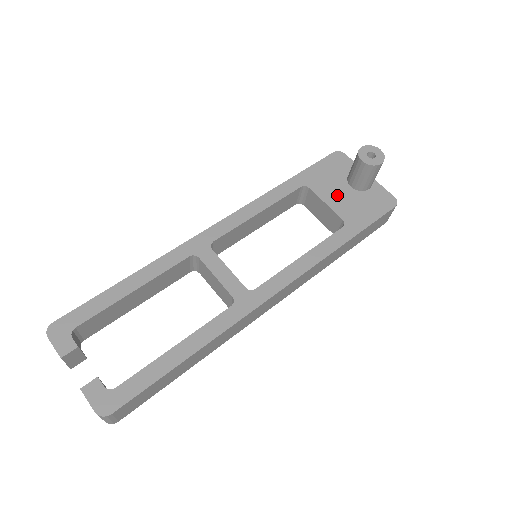
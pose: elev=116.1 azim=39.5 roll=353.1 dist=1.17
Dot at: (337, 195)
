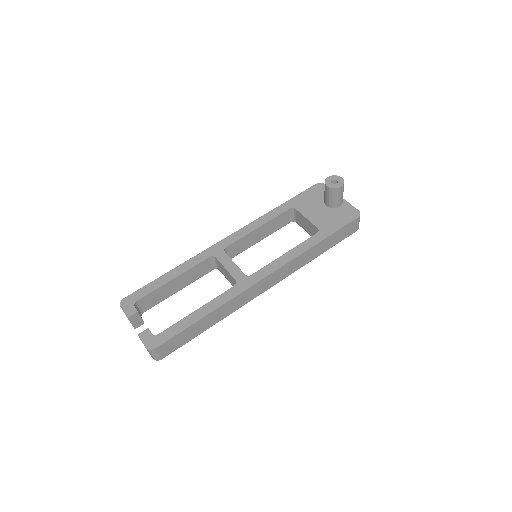
Dot at: (315, 212)
